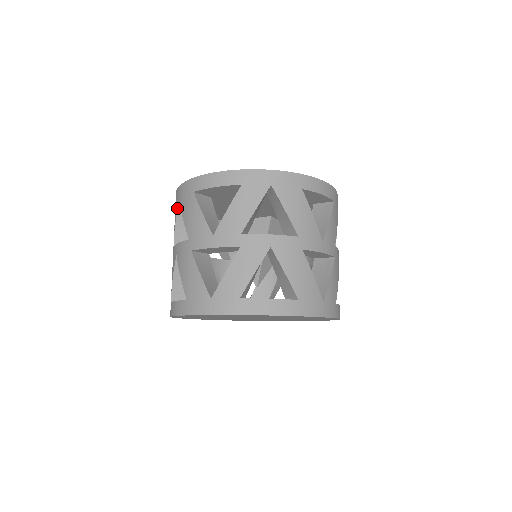
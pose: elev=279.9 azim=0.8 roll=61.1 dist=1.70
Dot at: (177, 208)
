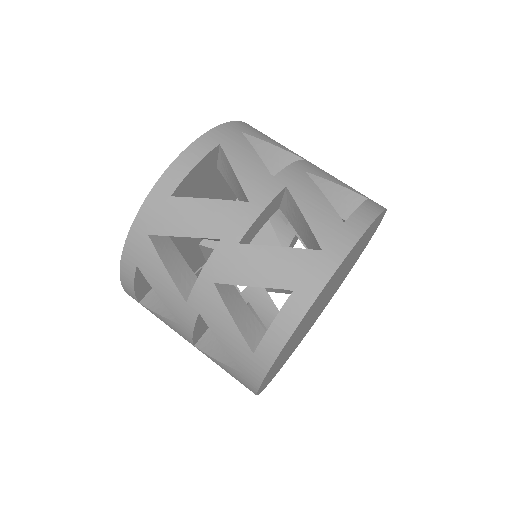
Dot at: (154, 247)
